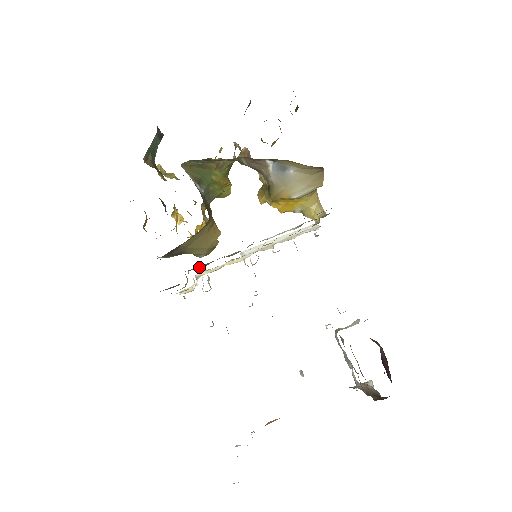
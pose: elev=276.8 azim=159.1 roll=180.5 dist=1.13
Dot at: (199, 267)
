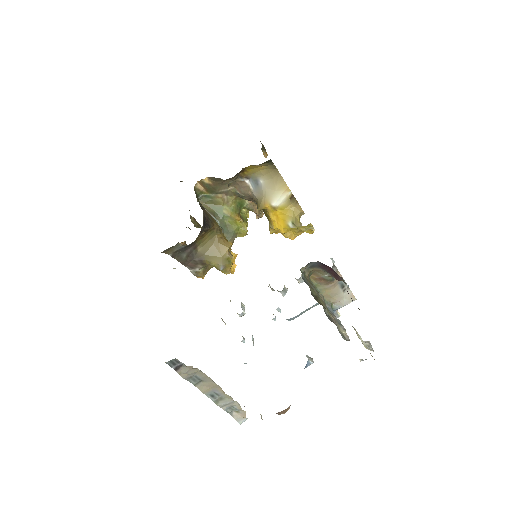
Dot at: occluded
